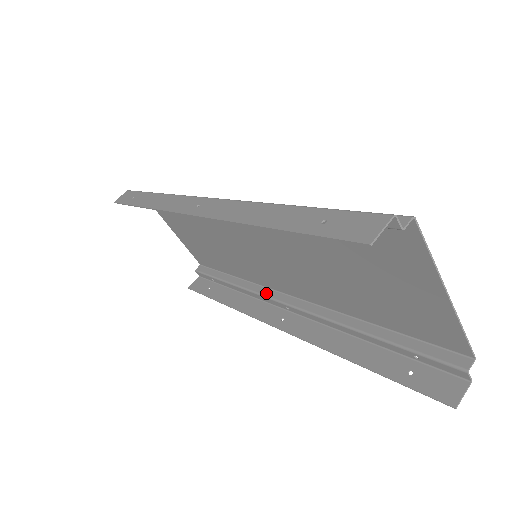
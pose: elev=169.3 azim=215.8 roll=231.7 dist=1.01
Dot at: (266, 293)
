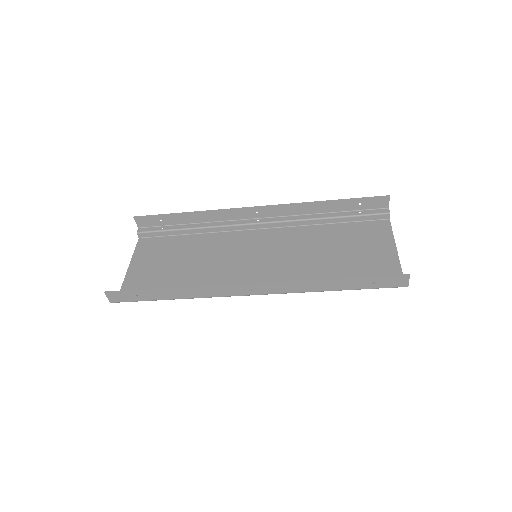
Dot at: occluded
